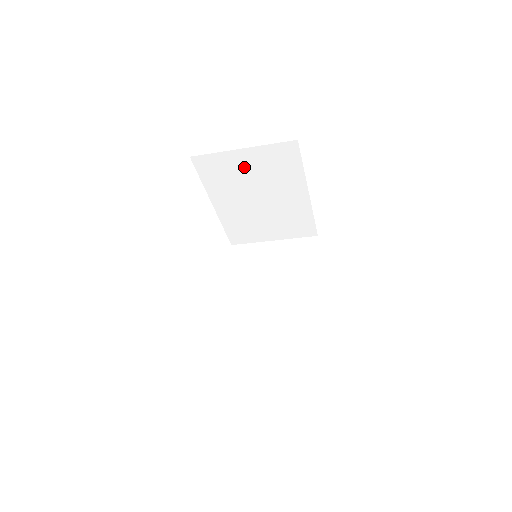
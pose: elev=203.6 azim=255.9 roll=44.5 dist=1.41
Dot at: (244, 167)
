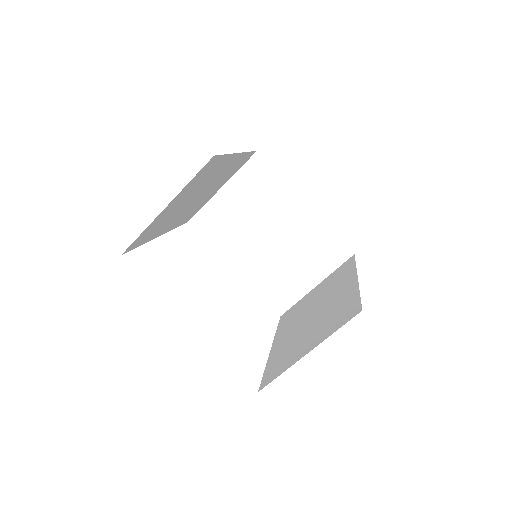
Dot at: (234, 207)
